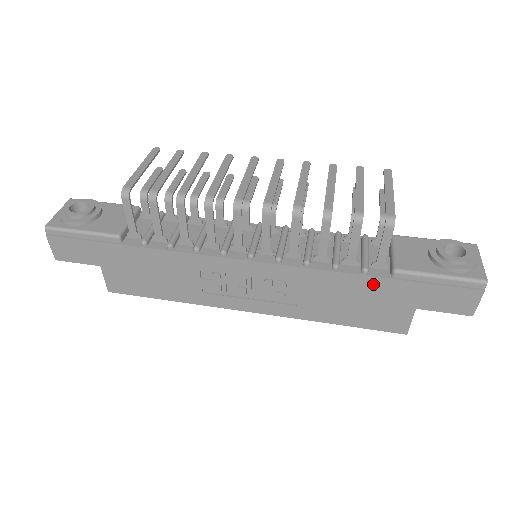
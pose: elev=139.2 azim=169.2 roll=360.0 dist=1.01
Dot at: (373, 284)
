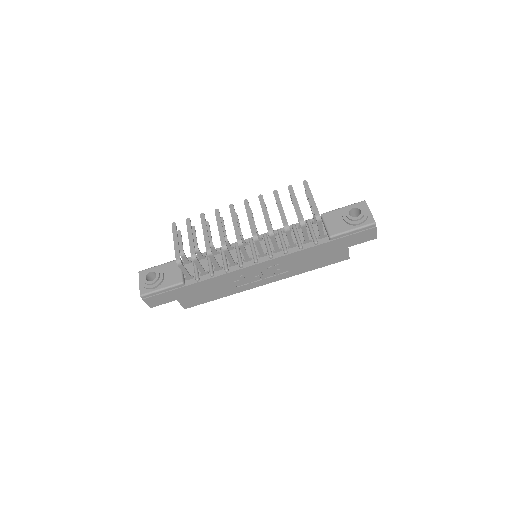
Dot at: (323, 247)
